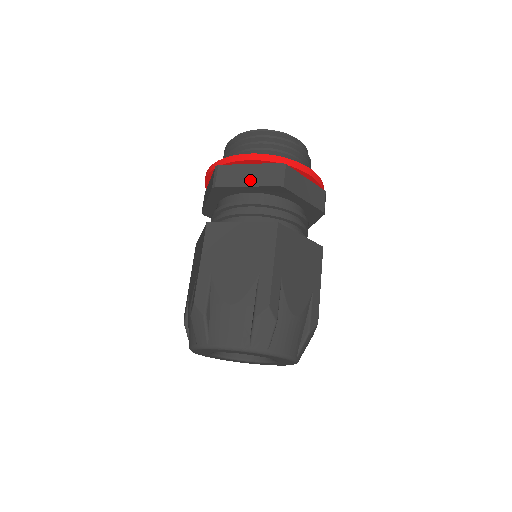
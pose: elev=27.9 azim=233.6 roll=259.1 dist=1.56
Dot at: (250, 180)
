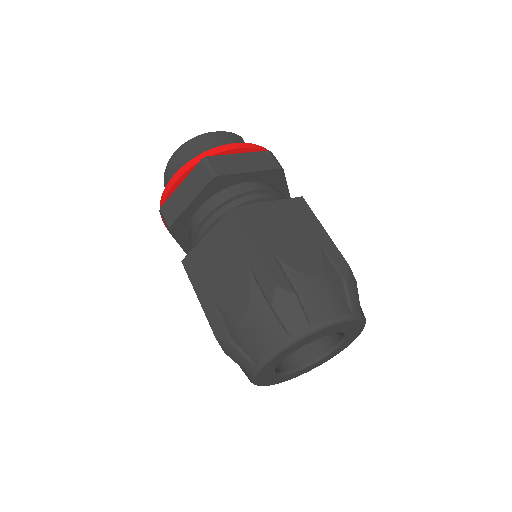
Dot at: (250, 166)
